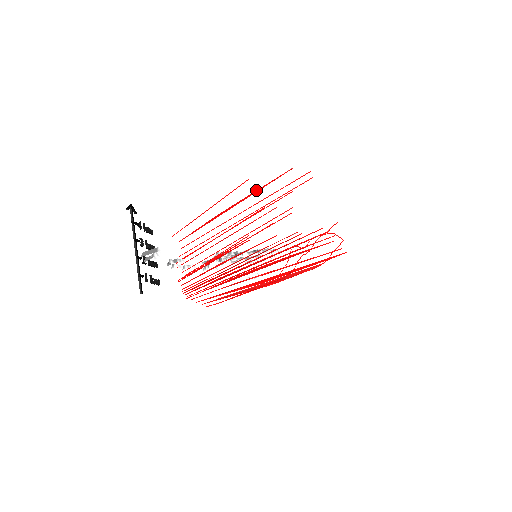
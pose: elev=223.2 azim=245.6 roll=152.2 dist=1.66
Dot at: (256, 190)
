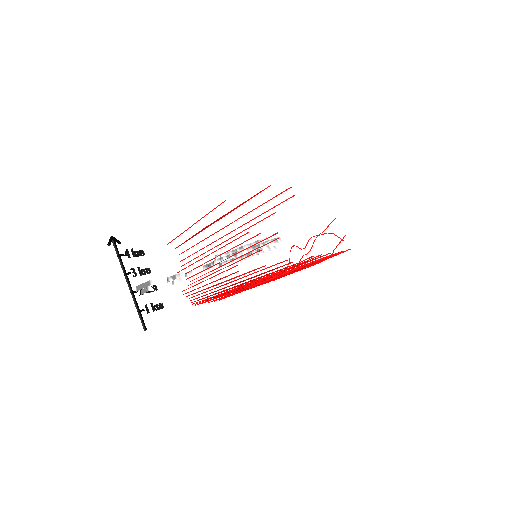
Dot at: (237, 206)
